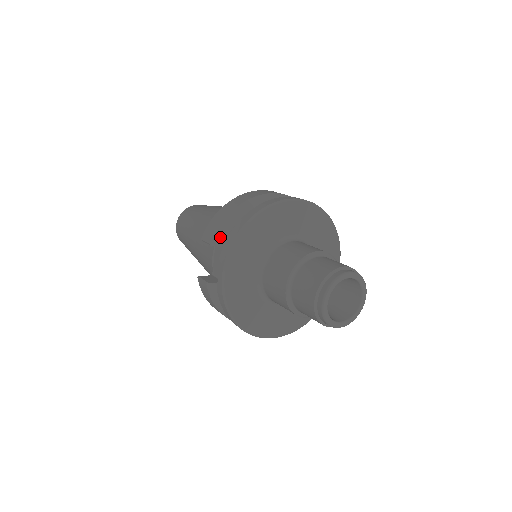
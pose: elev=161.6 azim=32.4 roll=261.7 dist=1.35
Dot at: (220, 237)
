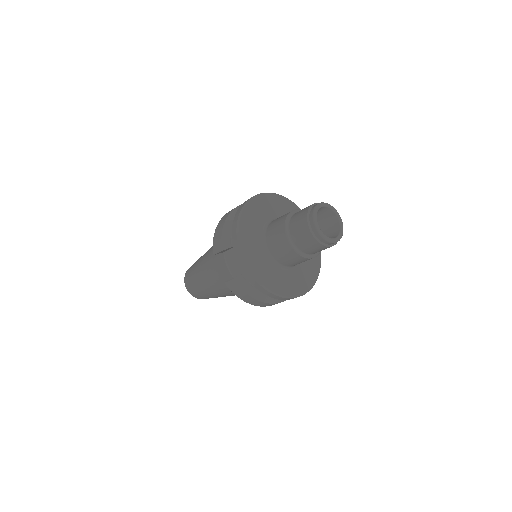
Dot at: (226, 242)
